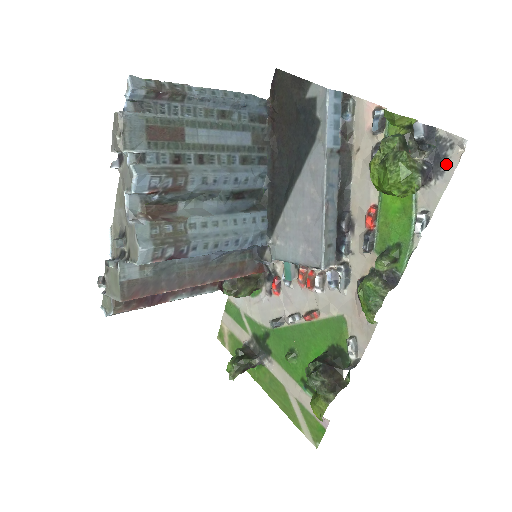
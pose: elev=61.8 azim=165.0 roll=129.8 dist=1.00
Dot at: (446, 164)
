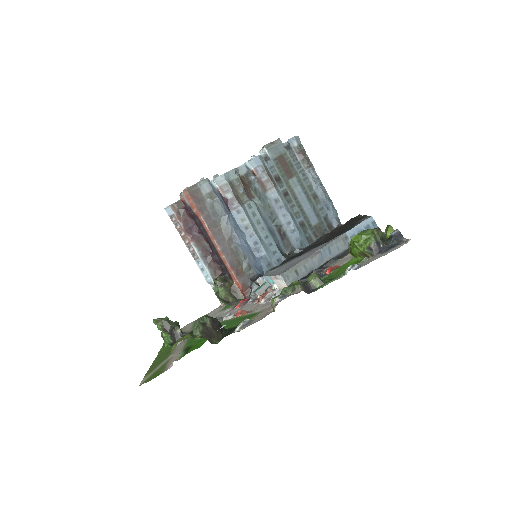
Dot at: (393, 248)
